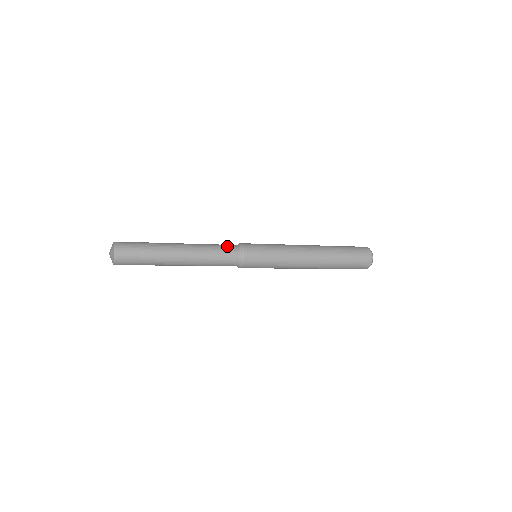
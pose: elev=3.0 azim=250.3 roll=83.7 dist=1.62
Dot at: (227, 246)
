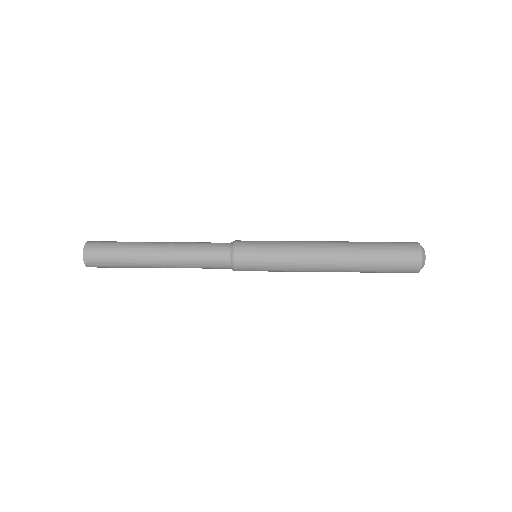
Dot at: (215, 260)
